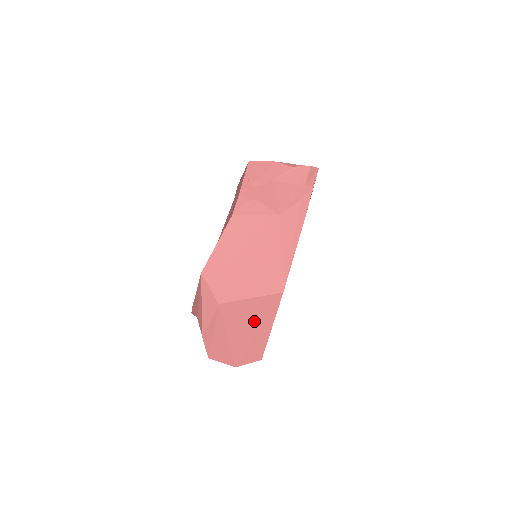
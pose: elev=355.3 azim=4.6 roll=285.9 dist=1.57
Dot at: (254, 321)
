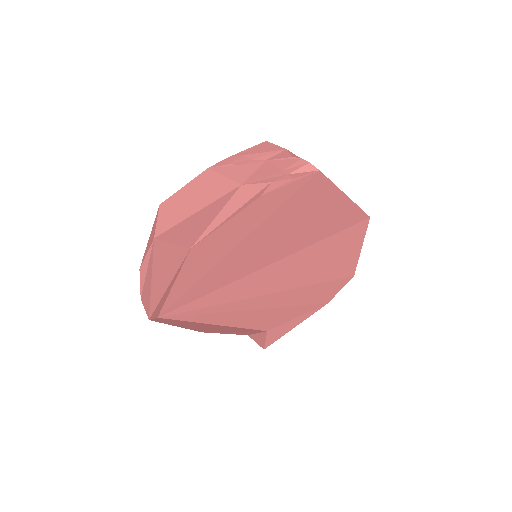
Dot at: (168, 272)
